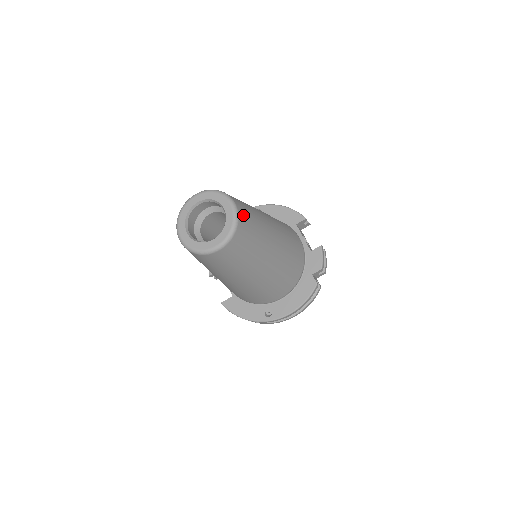
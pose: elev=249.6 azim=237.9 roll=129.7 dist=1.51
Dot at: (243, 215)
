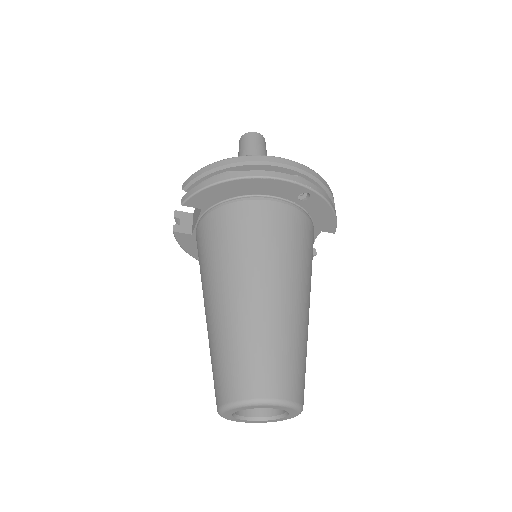
Dot at: occluded
